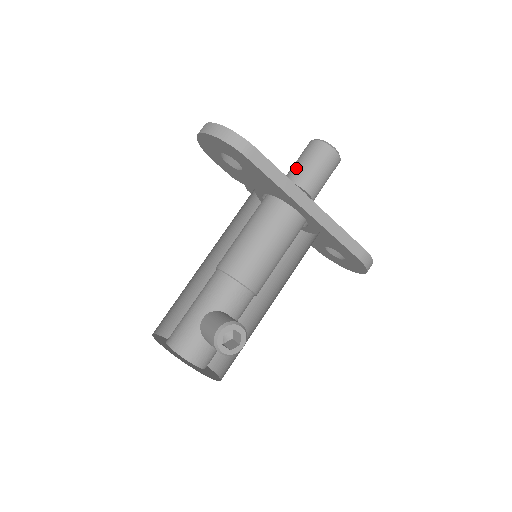
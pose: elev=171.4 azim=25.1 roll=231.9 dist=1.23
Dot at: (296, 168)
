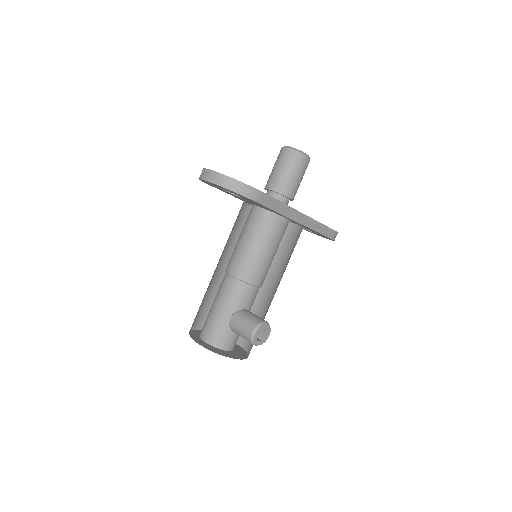
Dot at: (278, 178)
